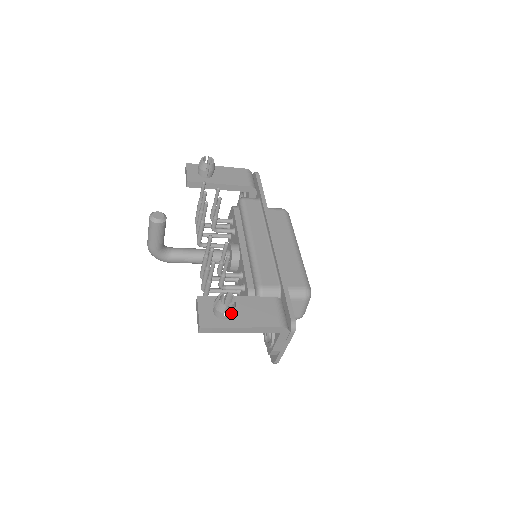
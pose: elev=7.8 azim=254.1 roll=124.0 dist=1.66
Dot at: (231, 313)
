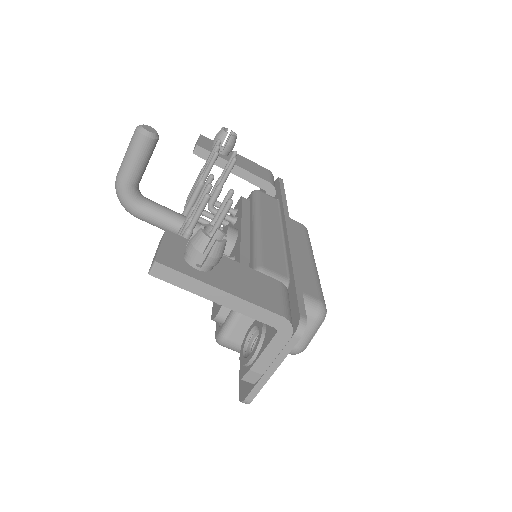
Dot at: (213, 260)
